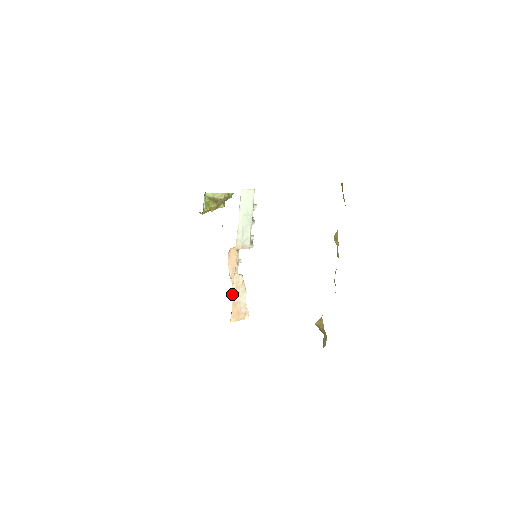
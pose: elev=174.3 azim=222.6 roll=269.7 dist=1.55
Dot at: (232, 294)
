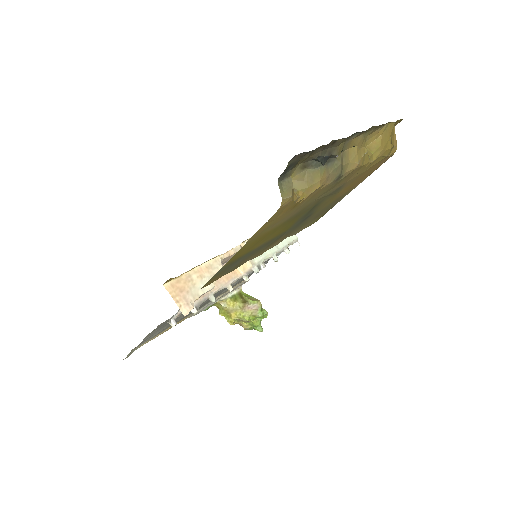
Dot at: (197, 266)
